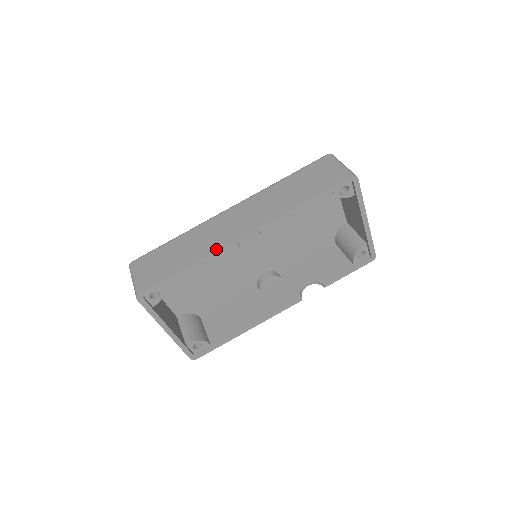
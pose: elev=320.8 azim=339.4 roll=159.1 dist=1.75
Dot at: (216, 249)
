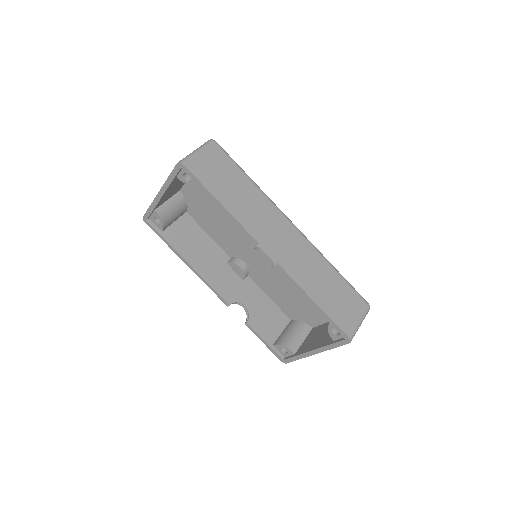
Dot at: (247, 227)
